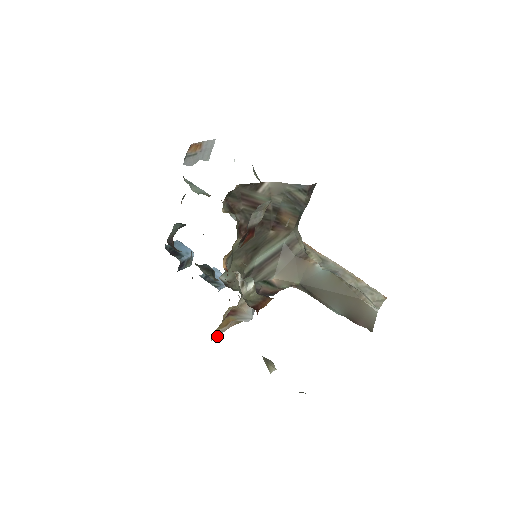
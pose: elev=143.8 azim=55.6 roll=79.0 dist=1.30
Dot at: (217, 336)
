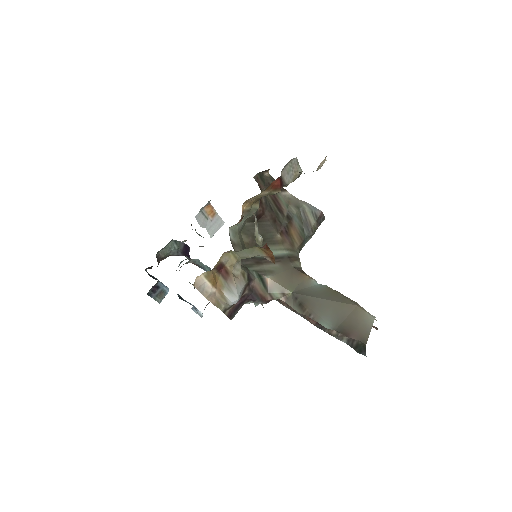
Dot at: occluded
